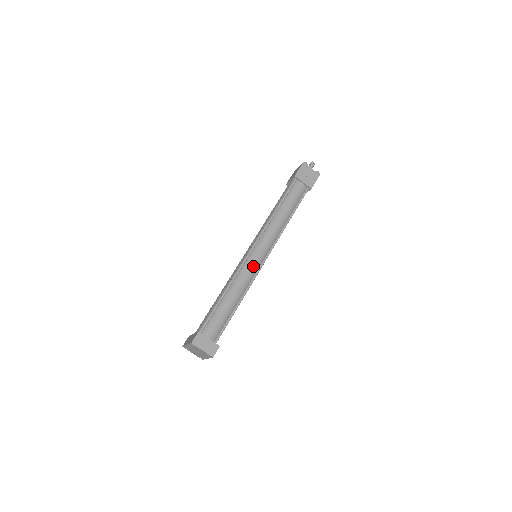
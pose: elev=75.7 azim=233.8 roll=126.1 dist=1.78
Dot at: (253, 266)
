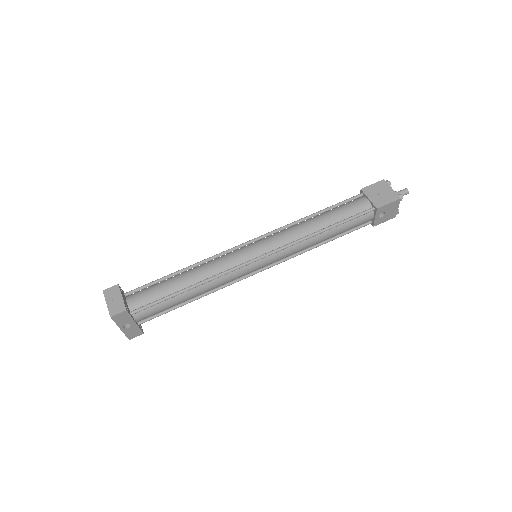
Dot at: (237, 258)
